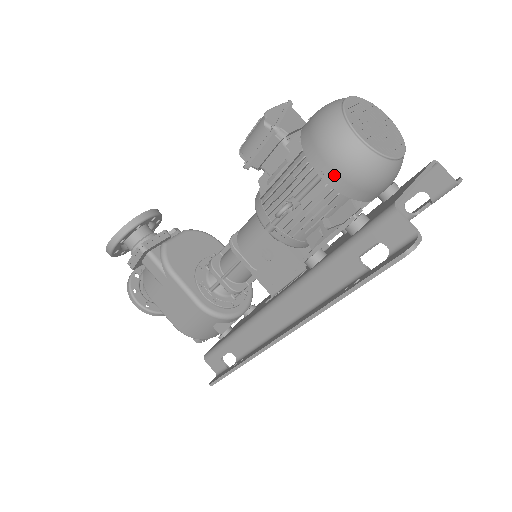
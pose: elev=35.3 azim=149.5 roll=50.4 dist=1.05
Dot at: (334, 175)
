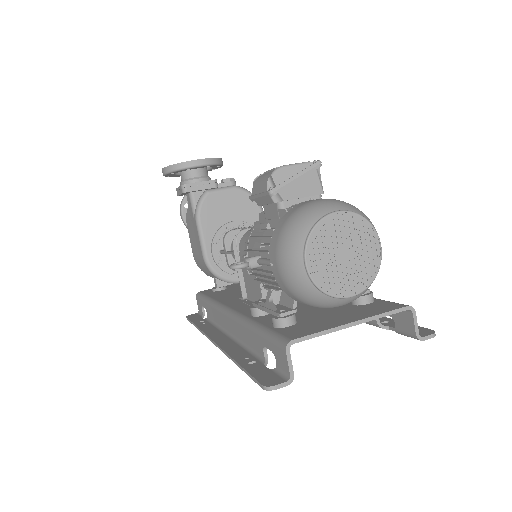
Dot at: (278, 274)
